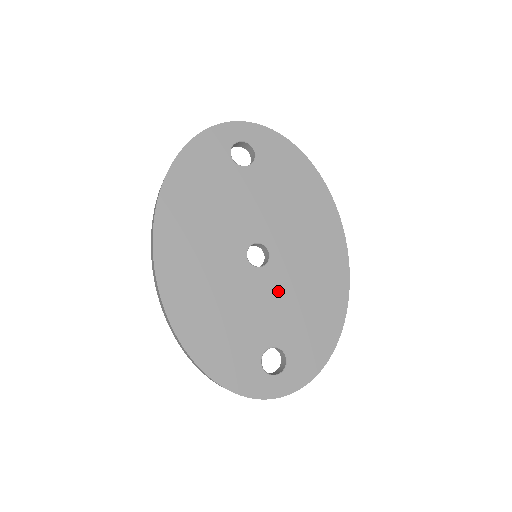
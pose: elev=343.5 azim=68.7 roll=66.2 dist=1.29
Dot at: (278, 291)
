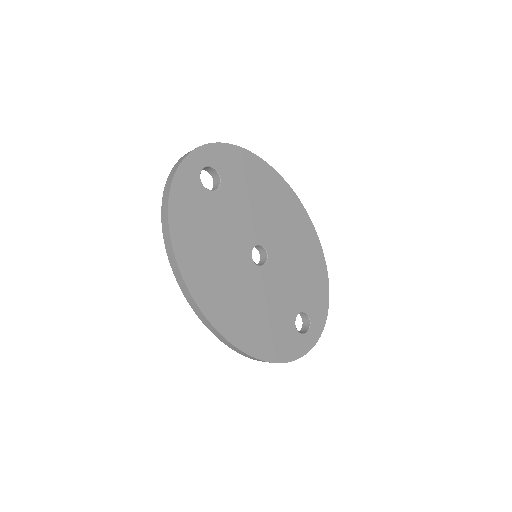
Dot at: (283, 273)
